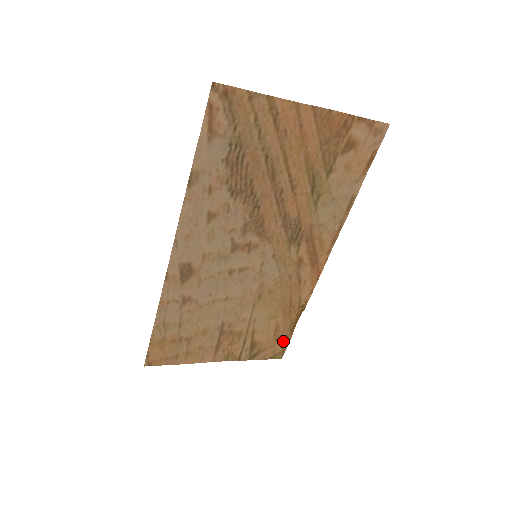
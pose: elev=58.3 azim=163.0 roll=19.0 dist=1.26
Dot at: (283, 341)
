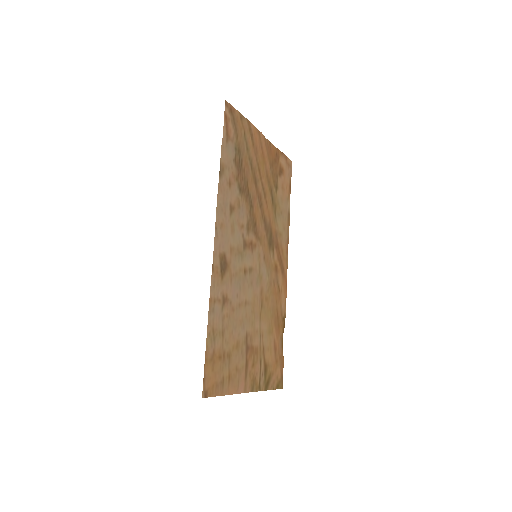
Dot at: (280, 363)
